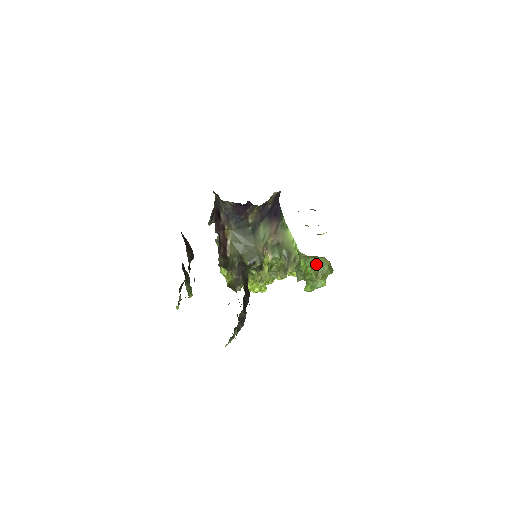
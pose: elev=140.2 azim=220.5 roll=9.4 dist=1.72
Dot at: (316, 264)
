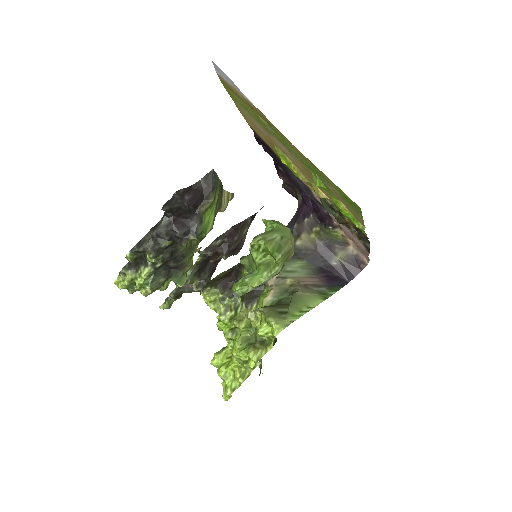
Dot at: (275, 227)
